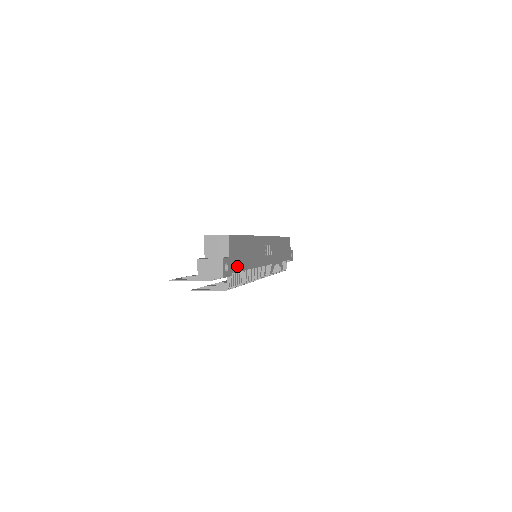
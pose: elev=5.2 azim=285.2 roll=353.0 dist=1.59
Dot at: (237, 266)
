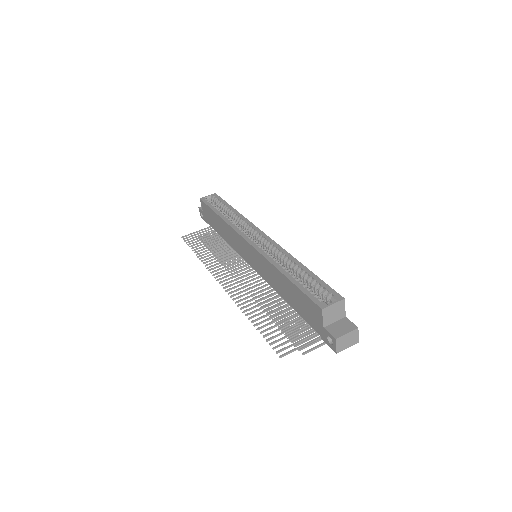
Dot at: occluded
